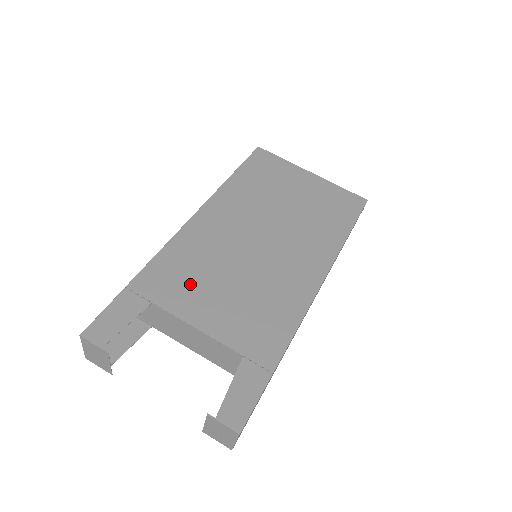
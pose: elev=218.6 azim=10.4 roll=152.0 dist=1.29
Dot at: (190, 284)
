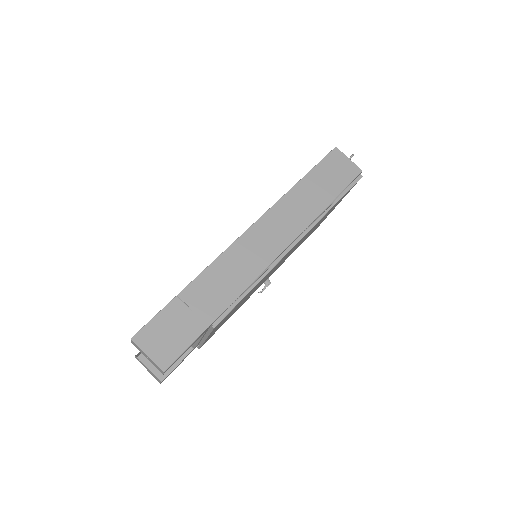
Dot at: occluded
